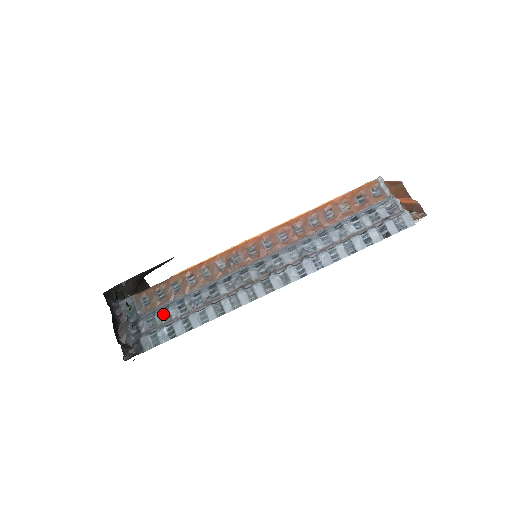
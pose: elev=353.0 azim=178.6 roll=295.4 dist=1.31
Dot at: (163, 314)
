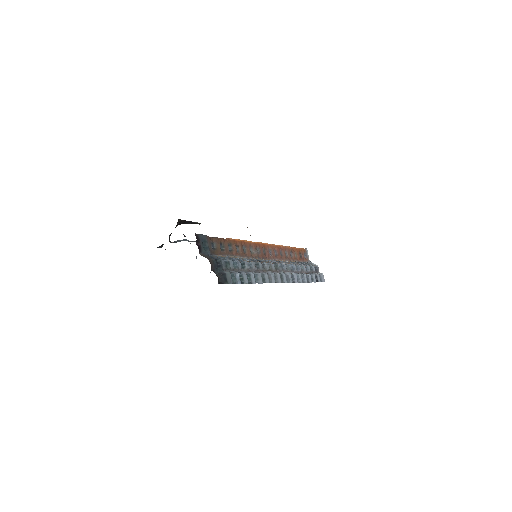
Dot at: (233, 262)
